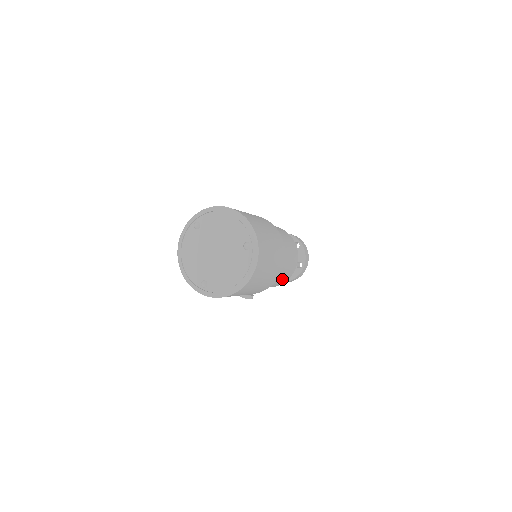
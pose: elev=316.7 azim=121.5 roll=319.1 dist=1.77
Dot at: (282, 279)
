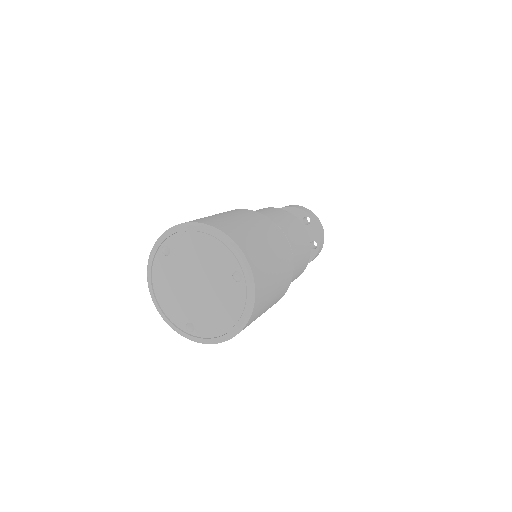
Dot at: (294, 279)
